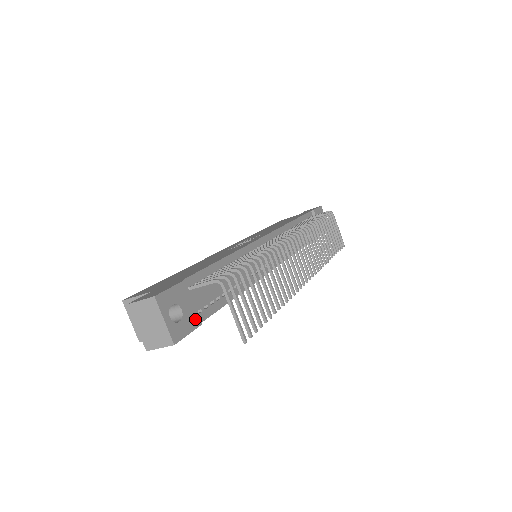
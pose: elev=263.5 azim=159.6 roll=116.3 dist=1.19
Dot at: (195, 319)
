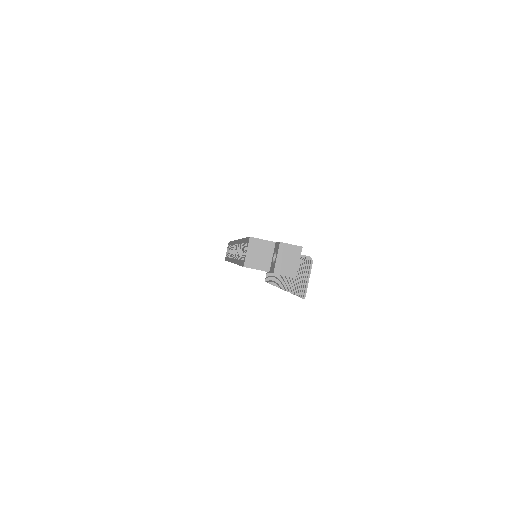
Dot at: occluded
